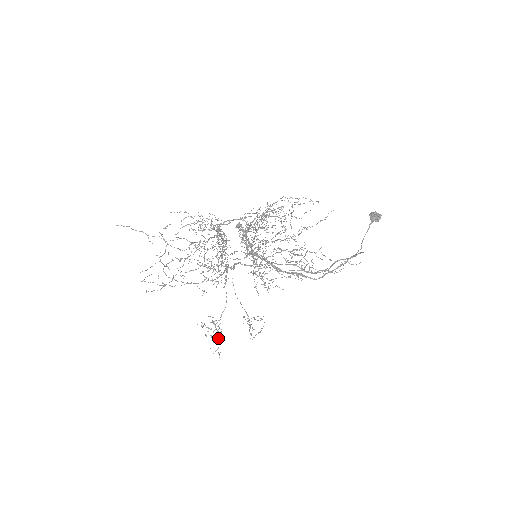
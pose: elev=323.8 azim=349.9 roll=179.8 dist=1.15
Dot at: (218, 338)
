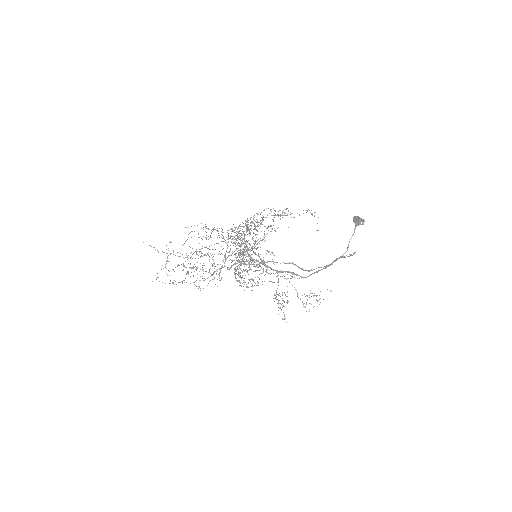
Dot at: occluded
